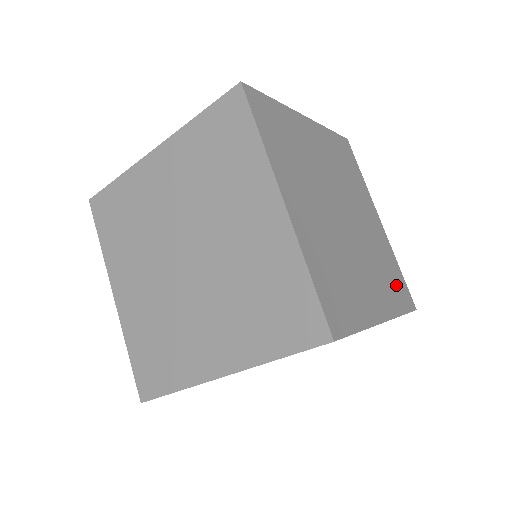
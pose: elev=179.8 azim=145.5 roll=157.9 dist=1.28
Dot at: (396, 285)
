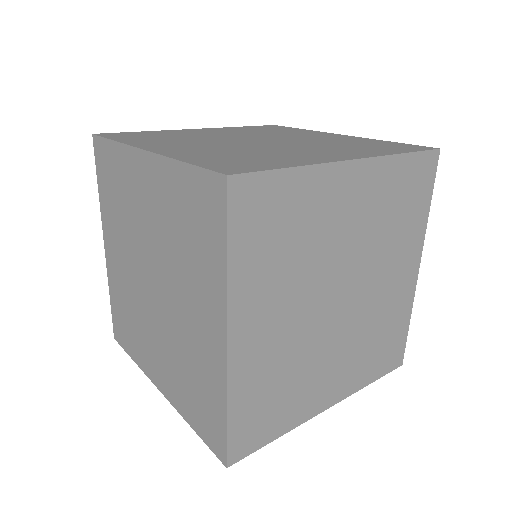
Dot at: (385, 350)
